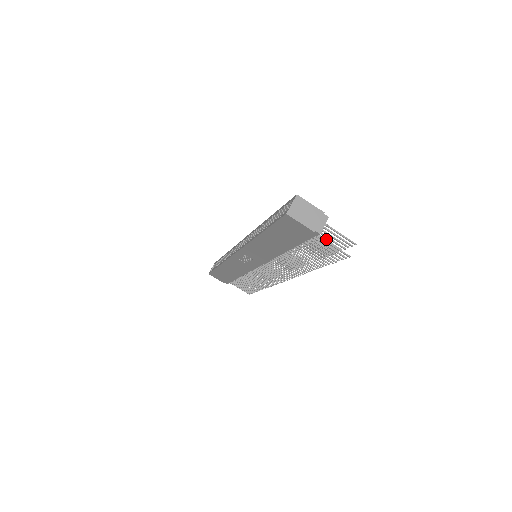
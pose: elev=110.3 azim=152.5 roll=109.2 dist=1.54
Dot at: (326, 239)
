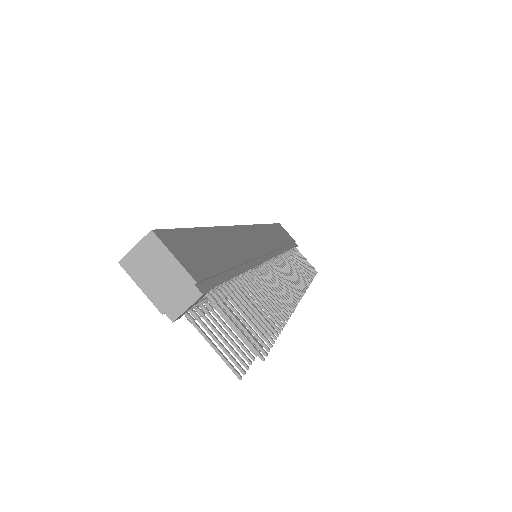
Dot at: (249, 312)
